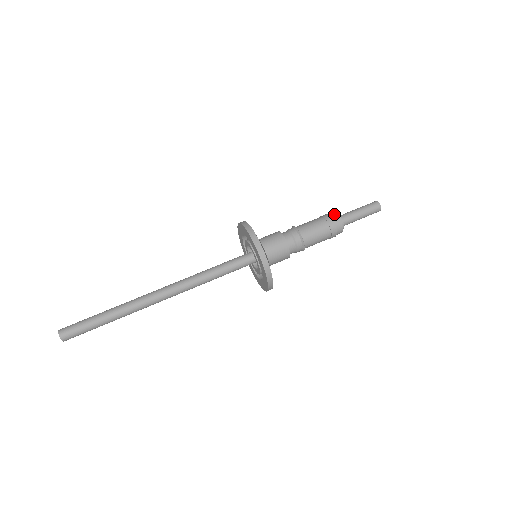
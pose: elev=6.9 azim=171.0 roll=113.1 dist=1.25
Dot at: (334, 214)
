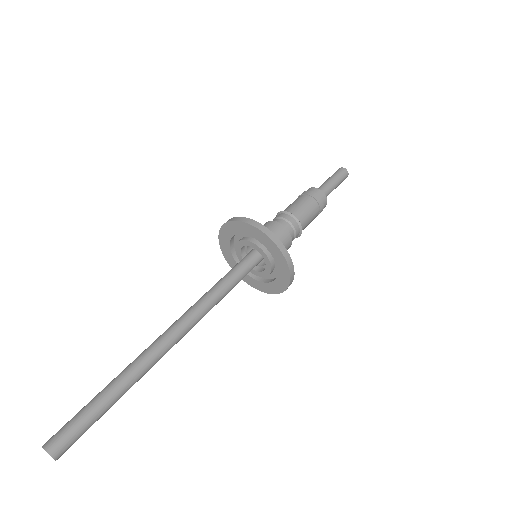
Dot at: (319, 191)
